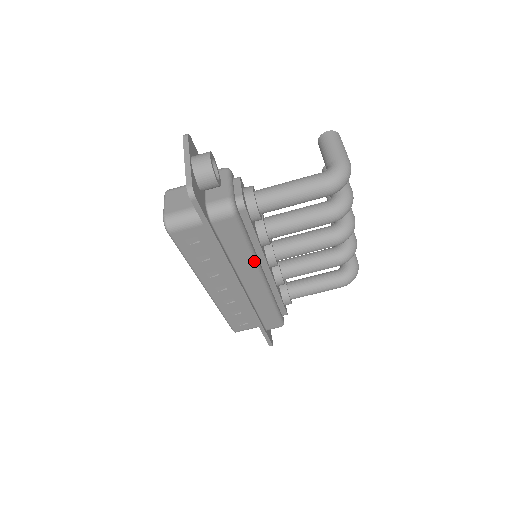
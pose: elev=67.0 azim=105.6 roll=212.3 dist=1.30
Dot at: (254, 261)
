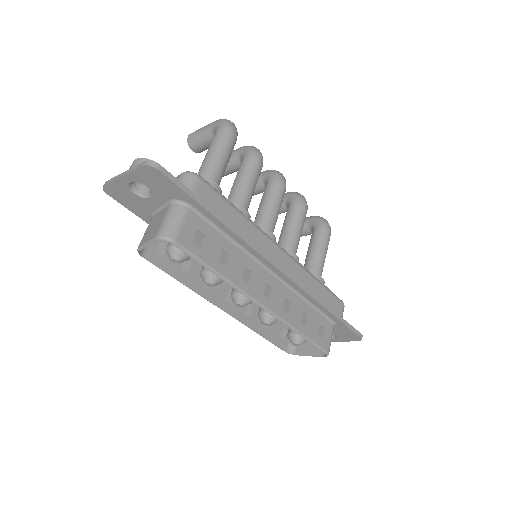
Dot at: (256, 227)
